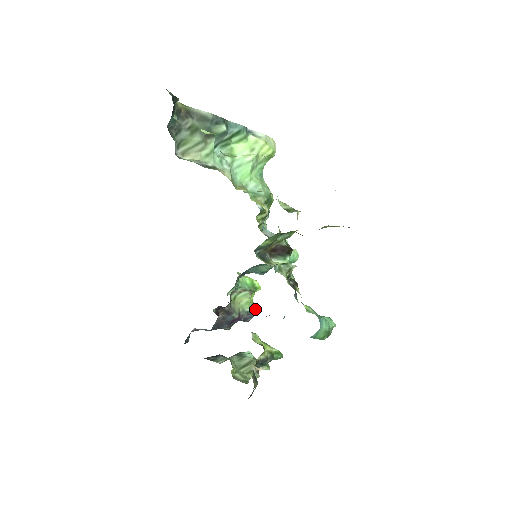
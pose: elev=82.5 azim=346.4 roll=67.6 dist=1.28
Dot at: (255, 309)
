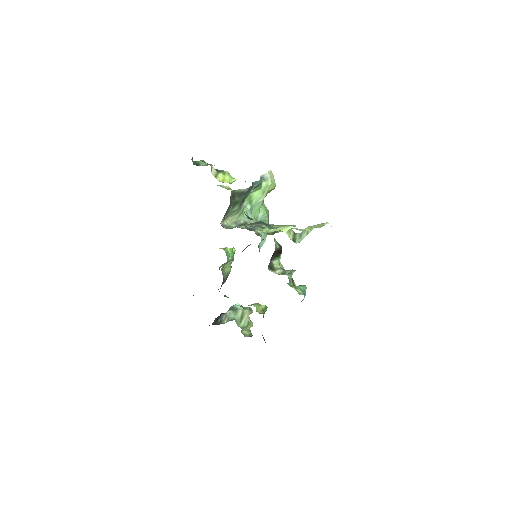
Dot at: occluded
